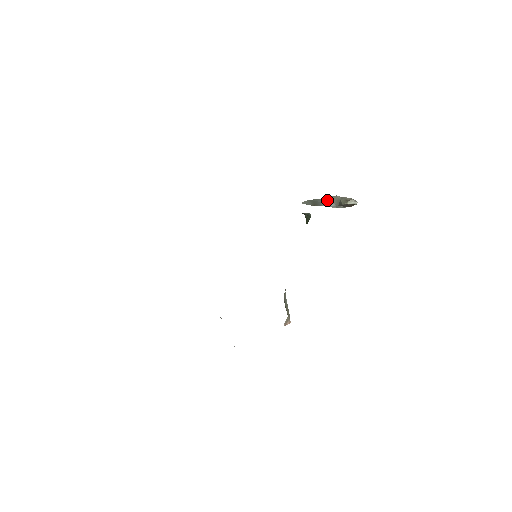
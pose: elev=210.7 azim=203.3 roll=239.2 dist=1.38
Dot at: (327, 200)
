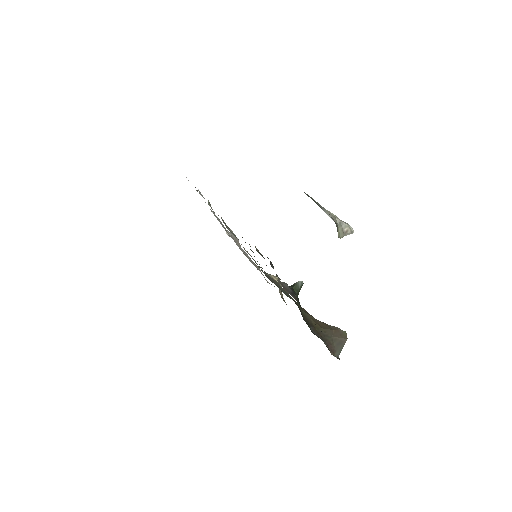
Dot at: (327, 211)
